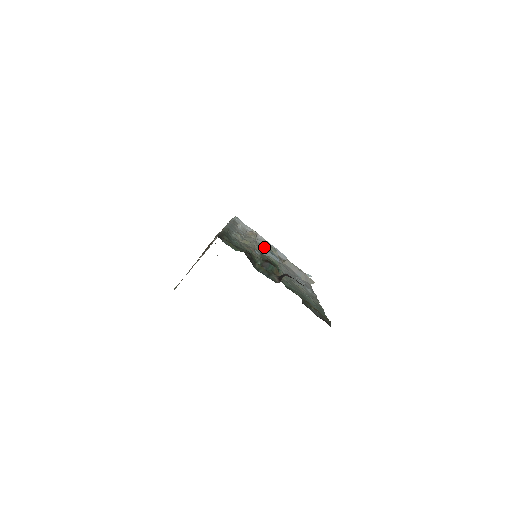
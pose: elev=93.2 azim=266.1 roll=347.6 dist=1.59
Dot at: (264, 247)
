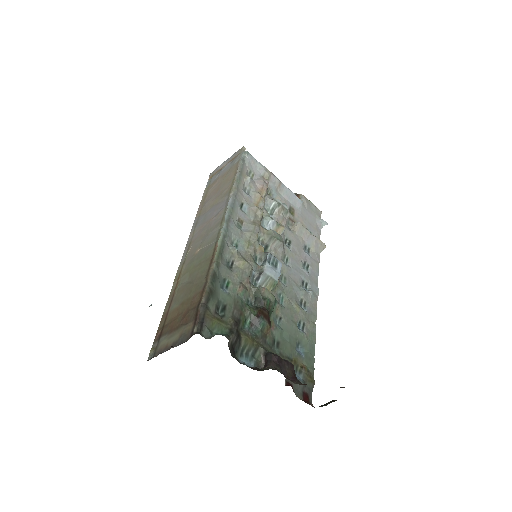
Dot at: (270, 232)
